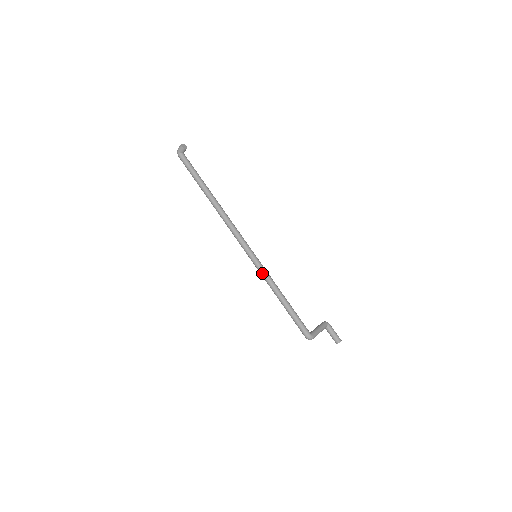
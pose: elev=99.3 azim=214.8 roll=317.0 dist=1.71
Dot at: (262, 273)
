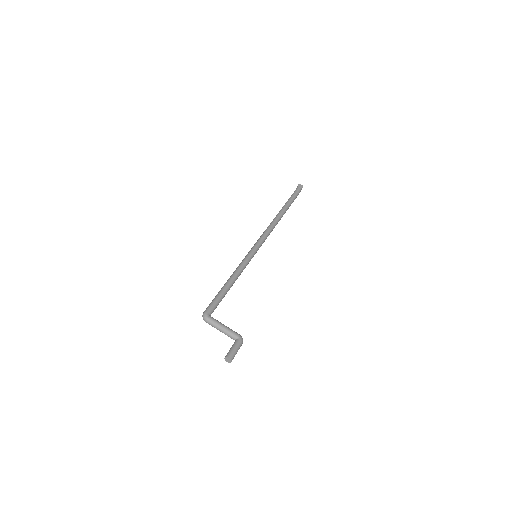
Dot at: (241, 262)
